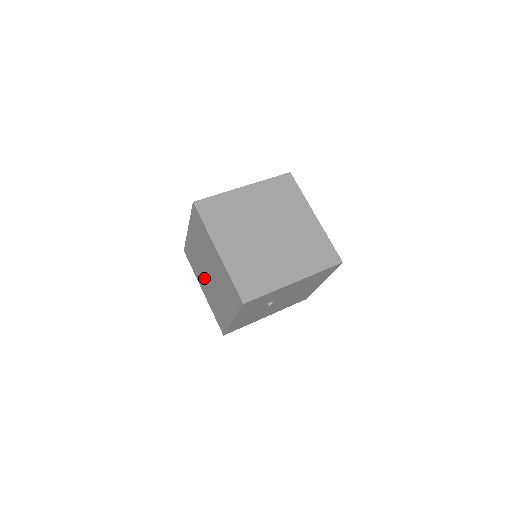
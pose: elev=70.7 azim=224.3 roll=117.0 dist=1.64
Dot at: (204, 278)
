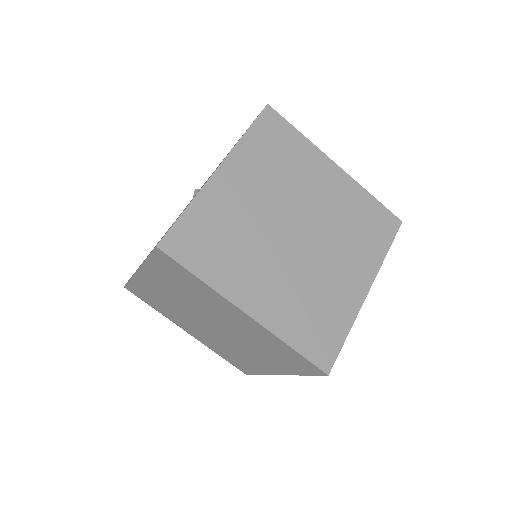
Dot at: (193, 324)
